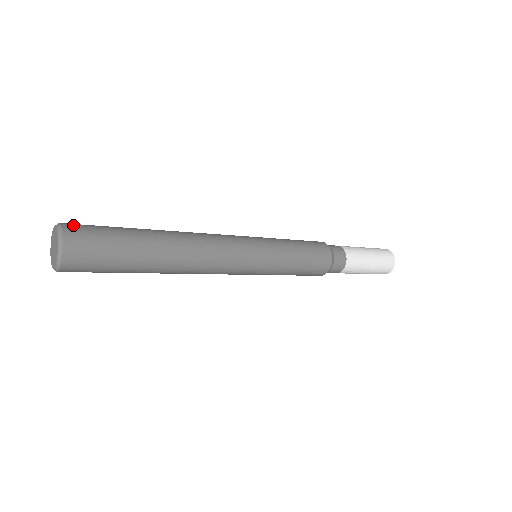
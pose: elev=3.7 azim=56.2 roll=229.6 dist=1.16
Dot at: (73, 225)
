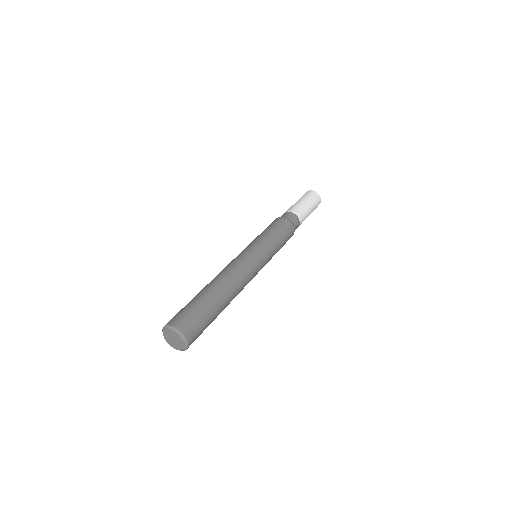
Dot at: (190, 333)
